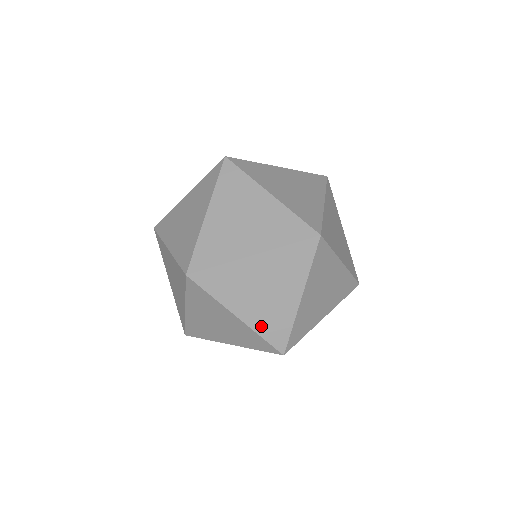
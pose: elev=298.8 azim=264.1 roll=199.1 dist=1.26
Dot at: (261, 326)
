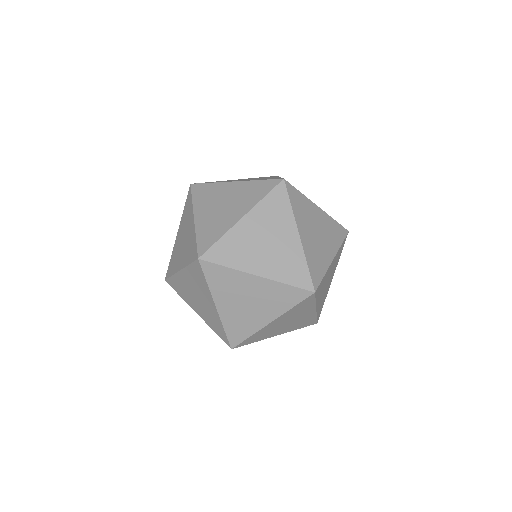
Dot at: (295, 328)
